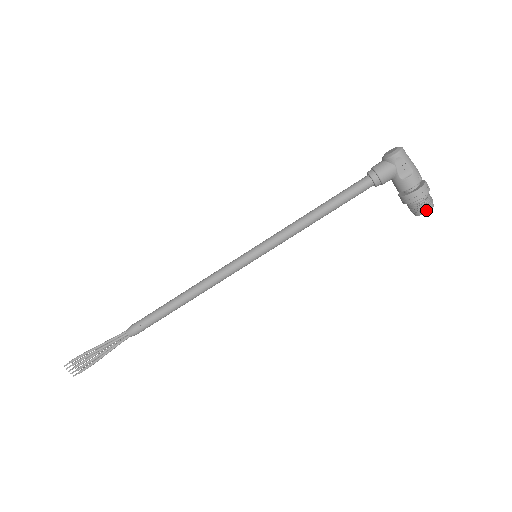
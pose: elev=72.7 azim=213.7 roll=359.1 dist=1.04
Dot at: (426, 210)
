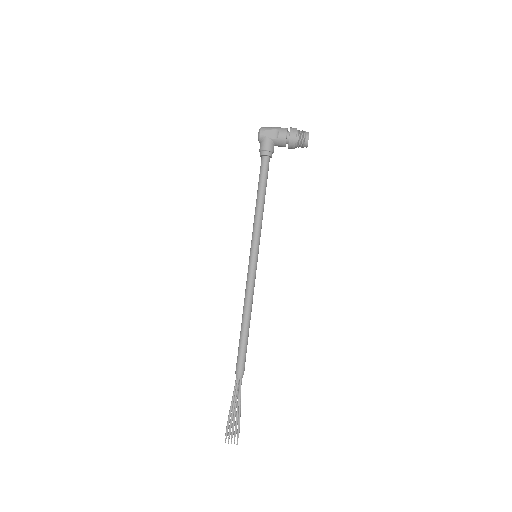
Dot at: (307, 138)
